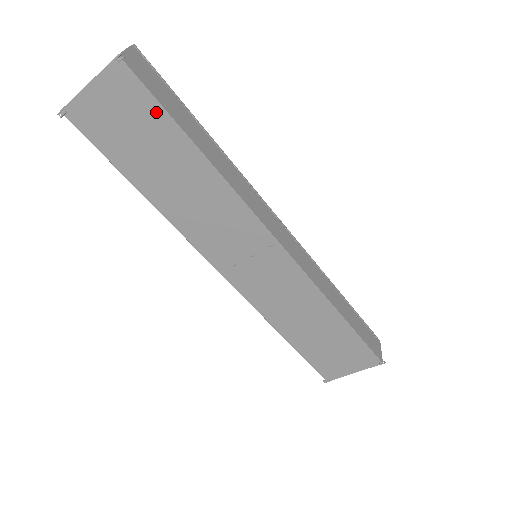
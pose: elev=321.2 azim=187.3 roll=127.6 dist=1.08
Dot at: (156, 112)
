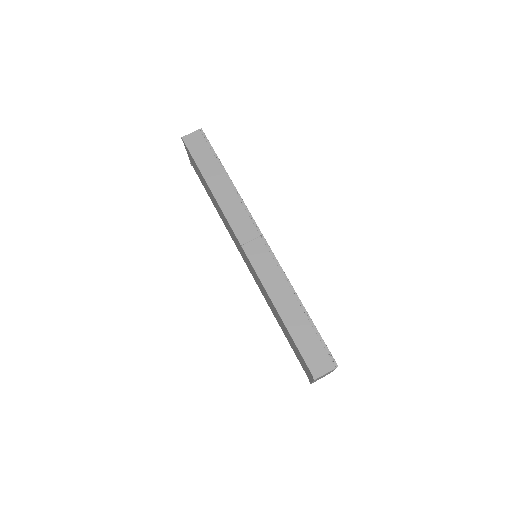
Dot at: (195, 163)
